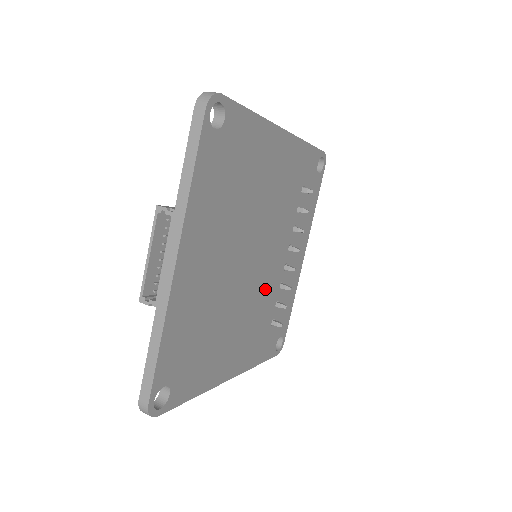
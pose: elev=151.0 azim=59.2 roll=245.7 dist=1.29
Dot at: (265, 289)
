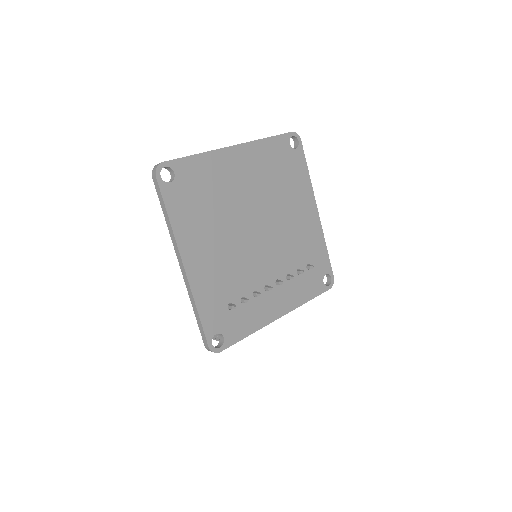
Dot at: (247, 267)
